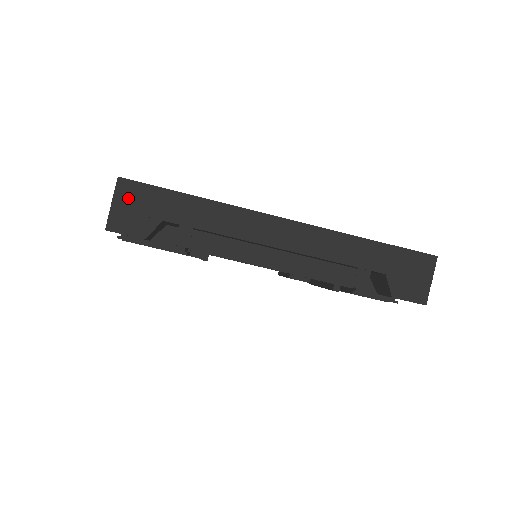
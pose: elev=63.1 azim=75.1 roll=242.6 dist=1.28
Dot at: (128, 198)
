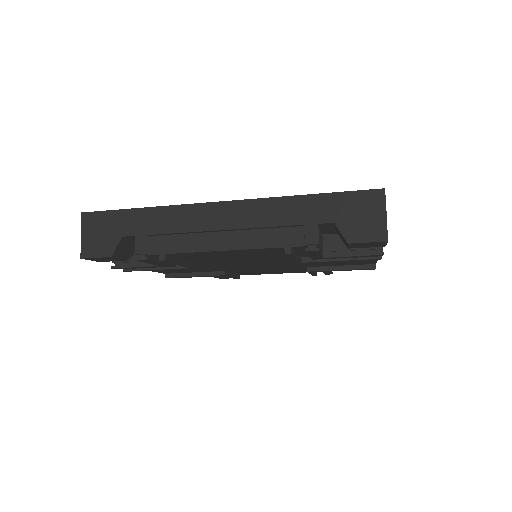
Dot at: (92, 227)
